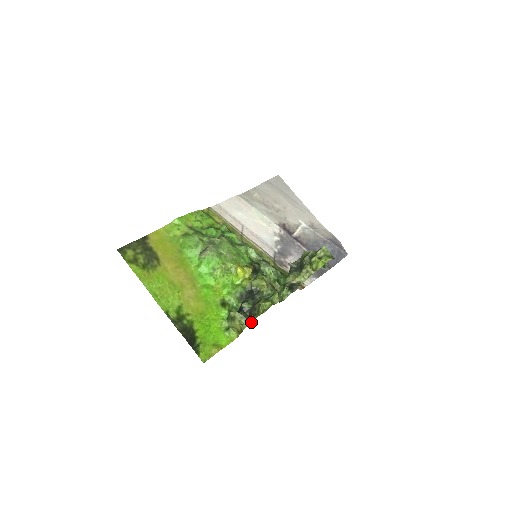
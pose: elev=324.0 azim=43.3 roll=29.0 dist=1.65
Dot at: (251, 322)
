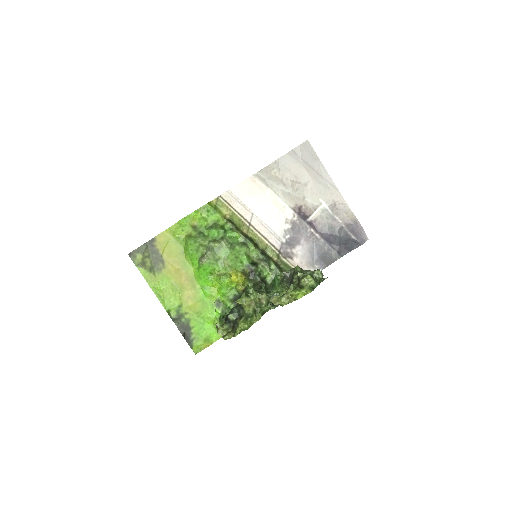
Dot at: occluded
